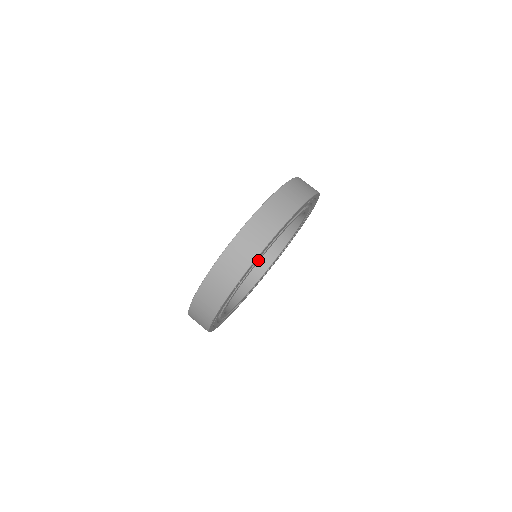
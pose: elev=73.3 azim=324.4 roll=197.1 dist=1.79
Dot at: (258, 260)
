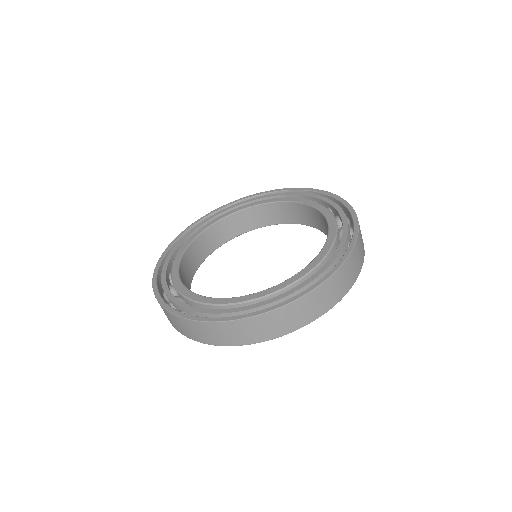
Dot at: occluded
